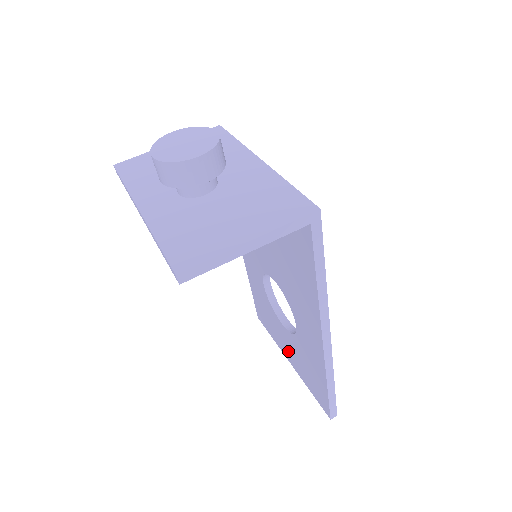
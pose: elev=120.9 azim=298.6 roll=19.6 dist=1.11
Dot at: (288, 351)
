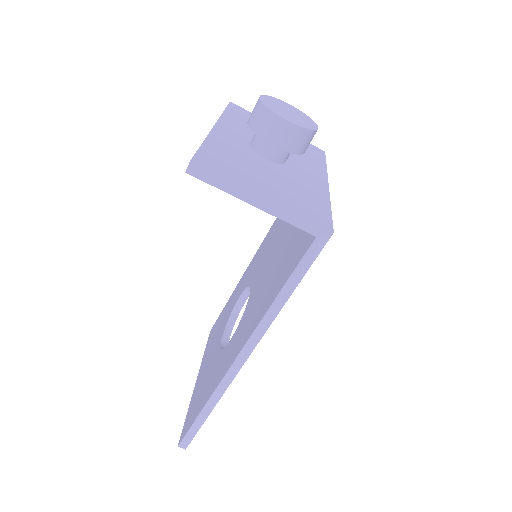
Dot at: (204, 367)
